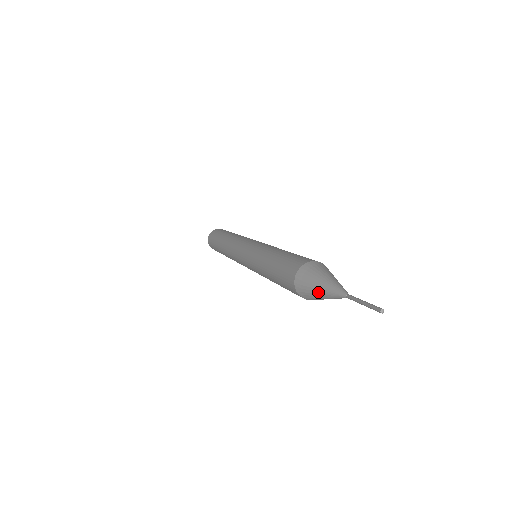
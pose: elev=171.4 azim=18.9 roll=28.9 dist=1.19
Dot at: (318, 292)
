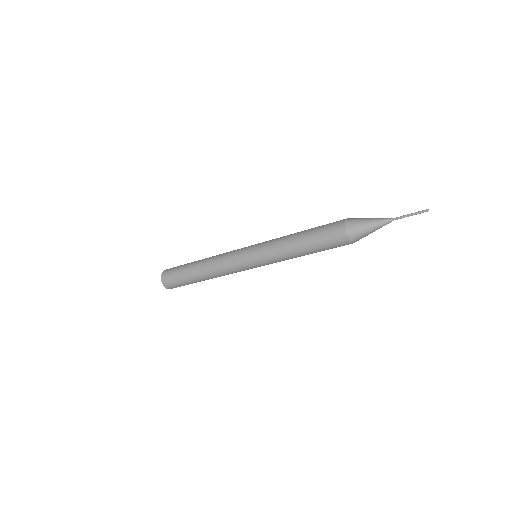
Dot at: (370, 228)
